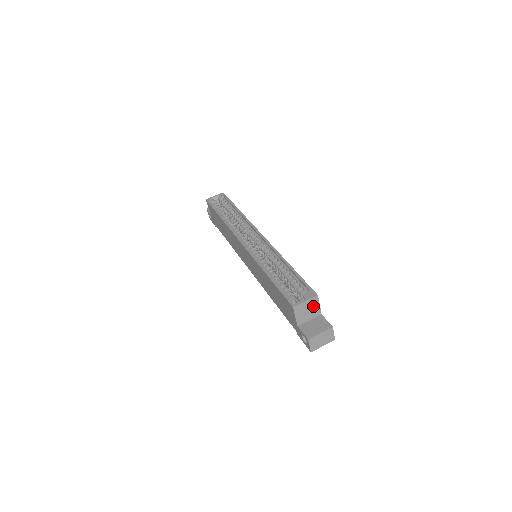
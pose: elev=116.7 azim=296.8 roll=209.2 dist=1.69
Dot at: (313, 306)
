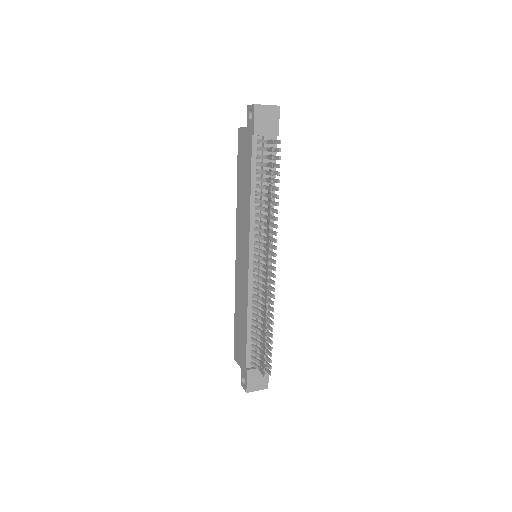
Dot at: occluded
